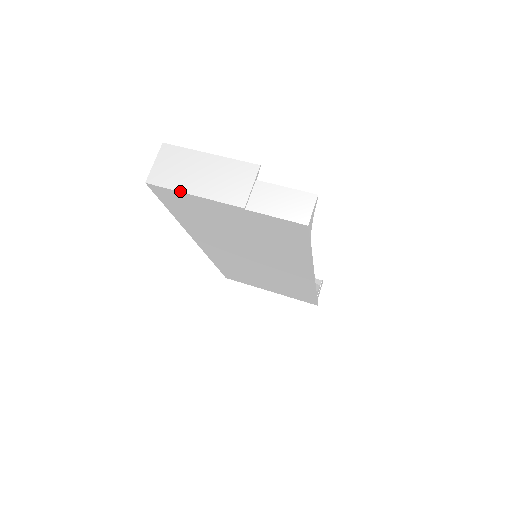
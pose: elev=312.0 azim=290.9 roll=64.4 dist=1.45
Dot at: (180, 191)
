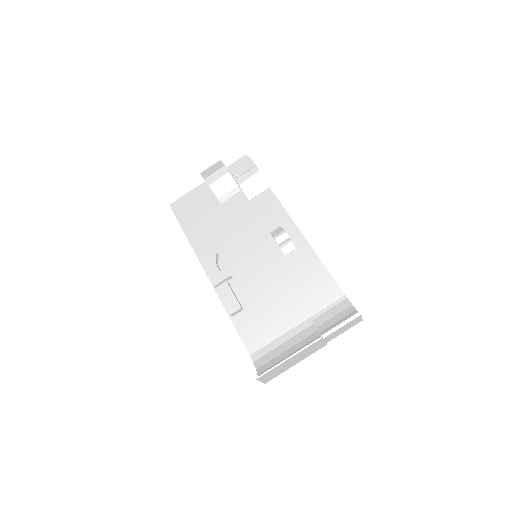
Dot at: occluded
